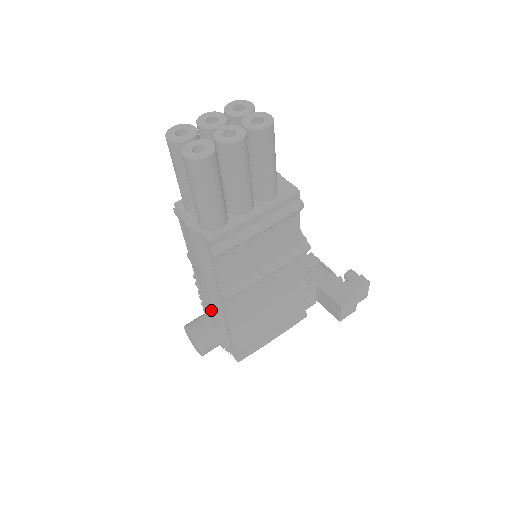
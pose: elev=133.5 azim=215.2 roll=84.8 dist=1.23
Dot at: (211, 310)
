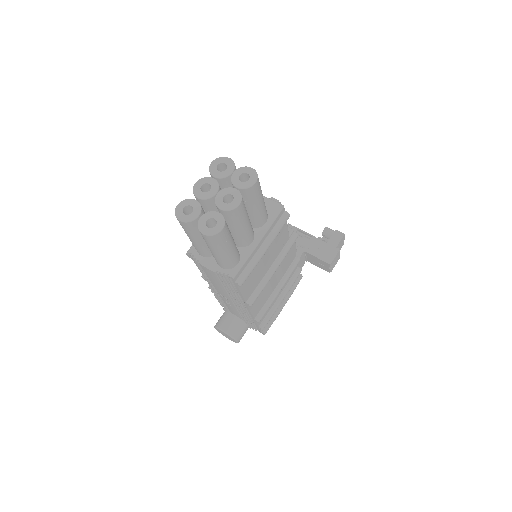
Dot at: (235, 310)
